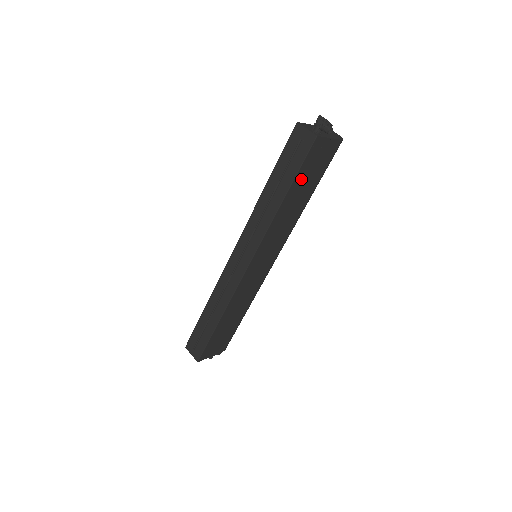
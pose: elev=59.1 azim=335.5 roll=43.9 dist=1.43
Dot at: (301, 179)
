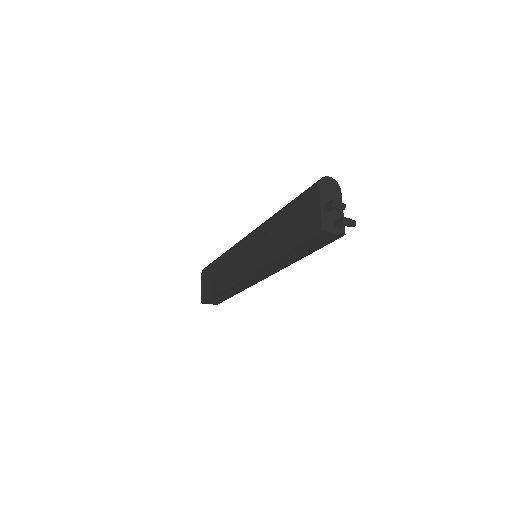
Dot at: occluded
